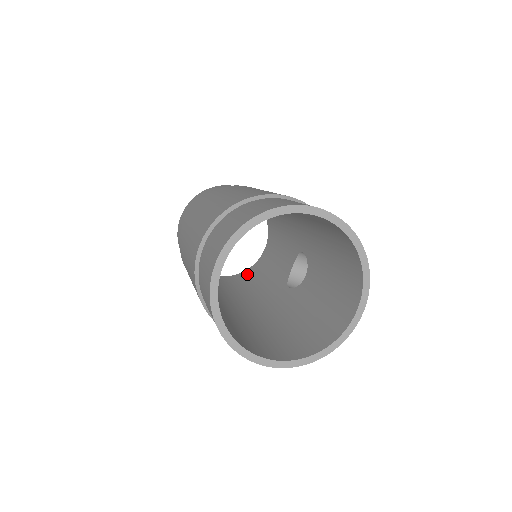
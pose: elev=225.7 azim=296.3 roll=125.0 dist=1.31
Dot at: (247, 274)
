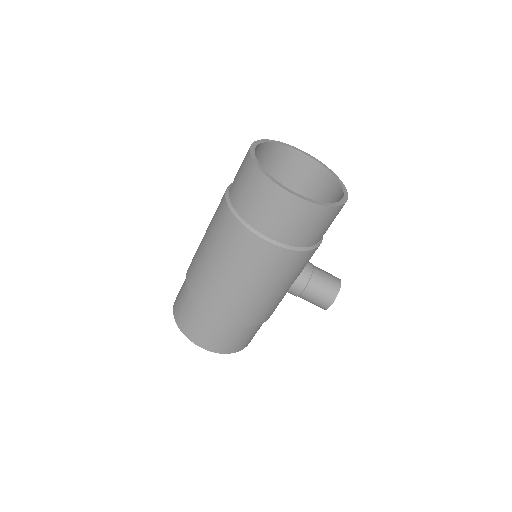
Dot at: occluded
